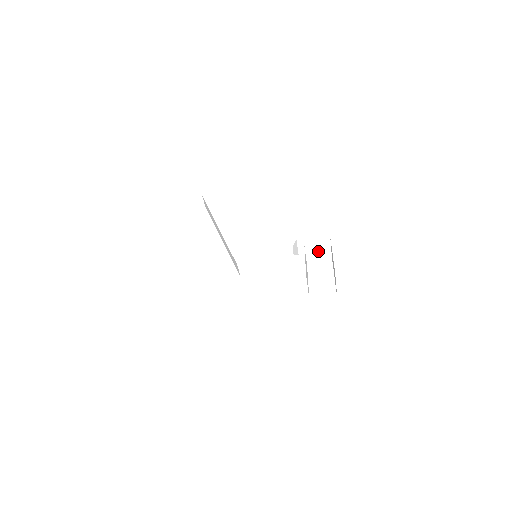
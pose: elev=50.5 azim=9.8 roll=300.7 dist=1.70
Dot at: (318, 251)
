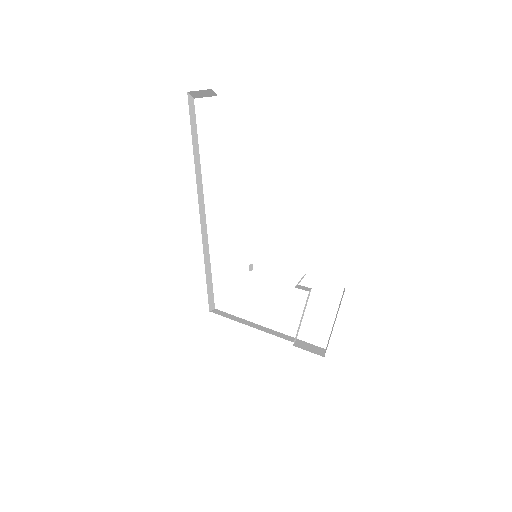
Dot at: occluded
